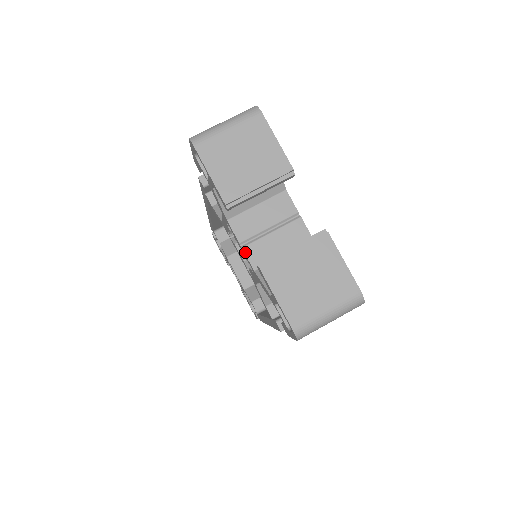
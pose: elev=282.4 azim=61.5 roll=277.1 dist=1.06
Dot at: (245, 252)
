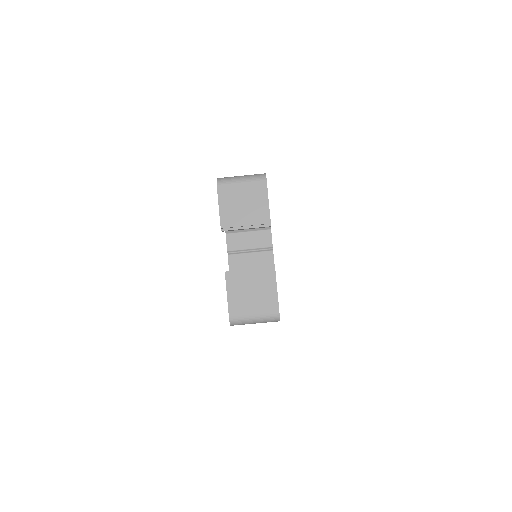
Dot at: (228, 258)
